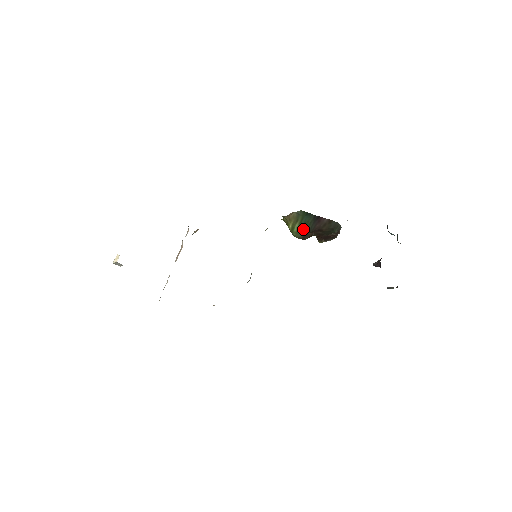
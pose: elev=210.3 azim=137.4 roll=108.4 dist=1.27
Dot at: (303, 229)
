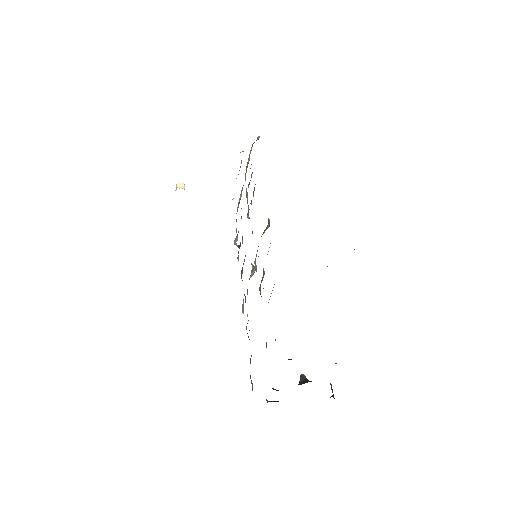
Dot at: occluded
